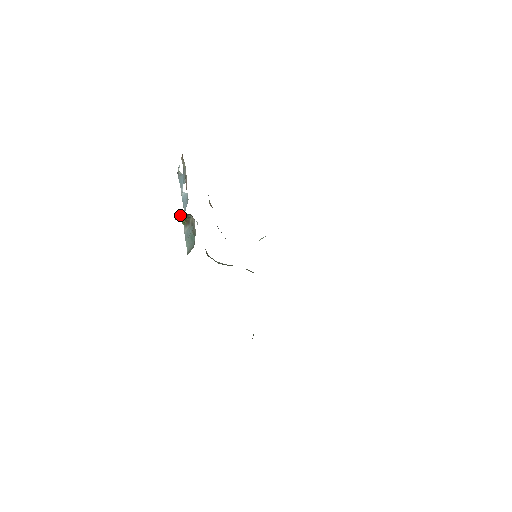
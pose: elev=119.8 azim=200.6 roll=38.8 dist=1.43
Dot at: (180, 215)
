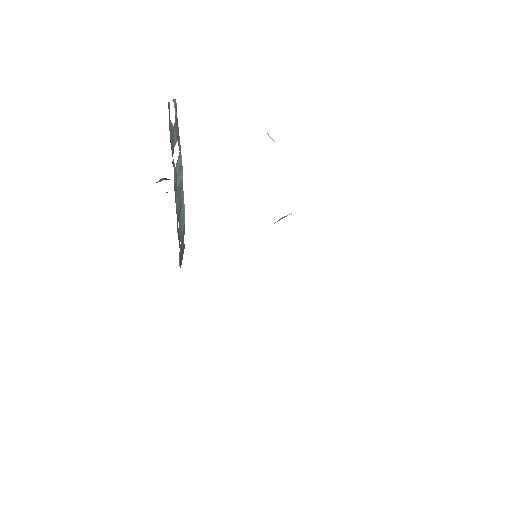
Dot at: occluded
